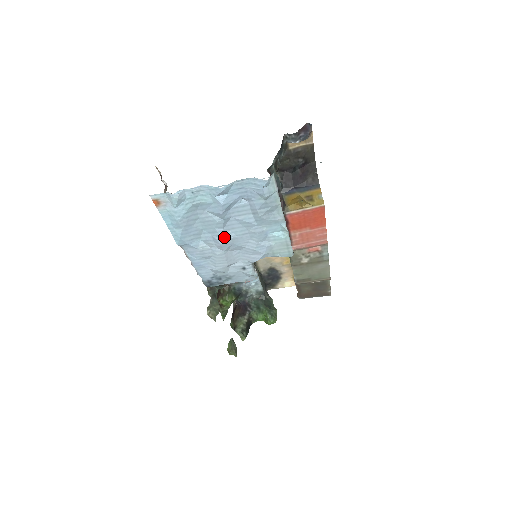
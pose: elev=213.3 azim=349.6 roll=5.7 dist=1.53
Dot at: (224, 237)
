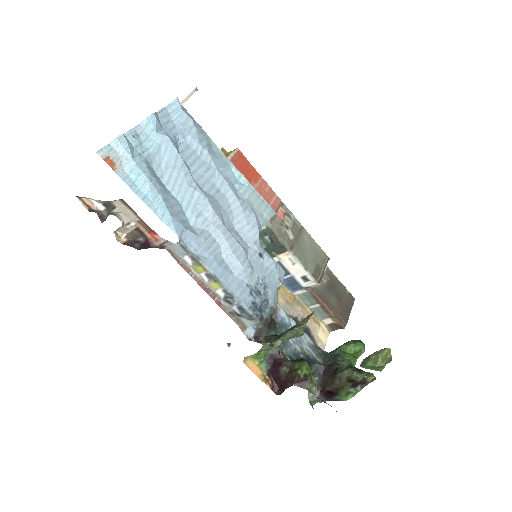
Dot at: (205, 196)
